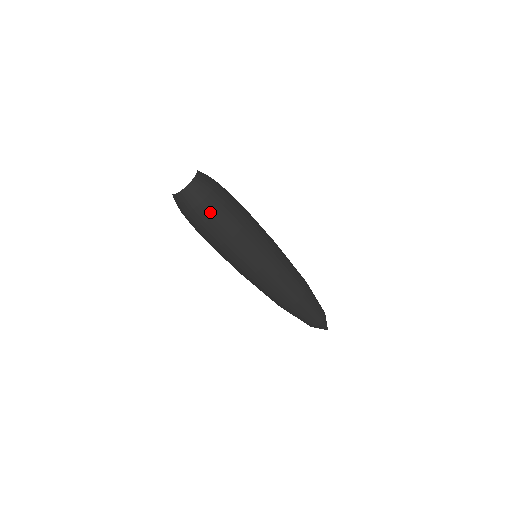
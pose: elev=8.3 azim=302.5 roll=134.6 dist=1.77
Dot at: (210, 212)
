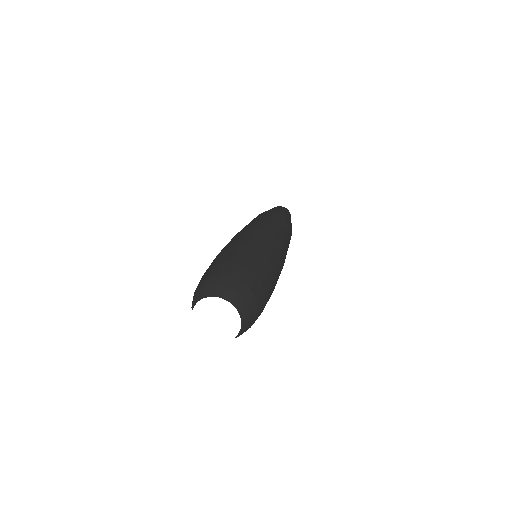
Dot at: occluded
